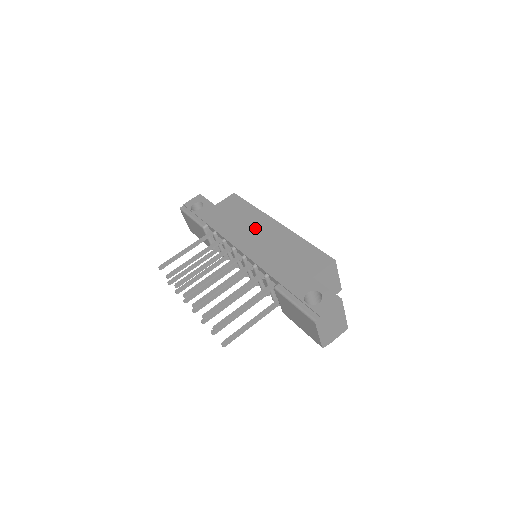
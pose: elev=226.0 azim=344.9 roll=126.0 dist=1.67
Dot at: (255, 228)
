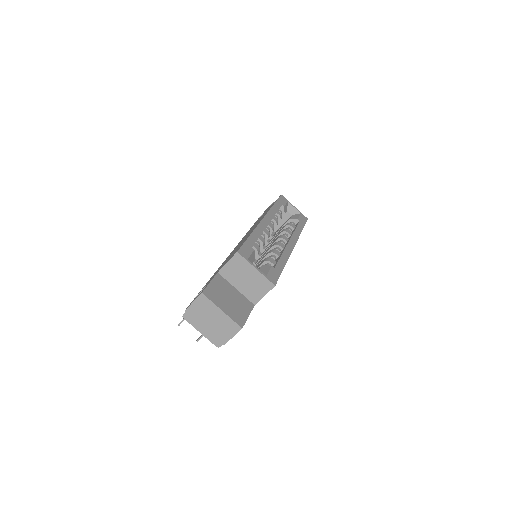
Dot at: occluded
